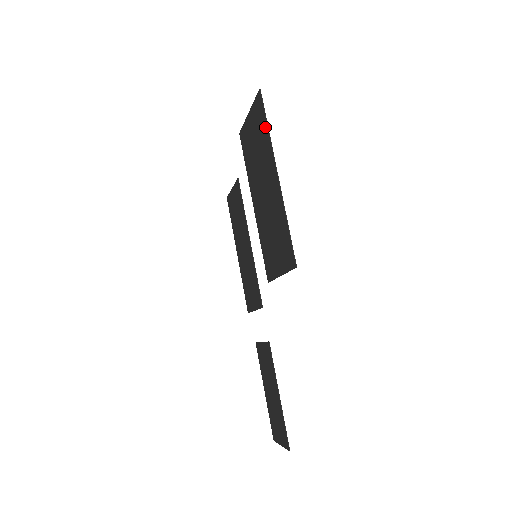
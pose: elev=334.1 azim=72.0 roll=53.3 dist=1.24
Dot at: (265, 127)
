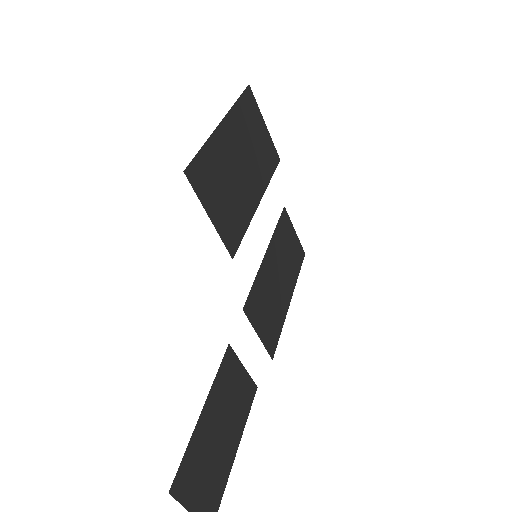
Dot at: (240, 104)
